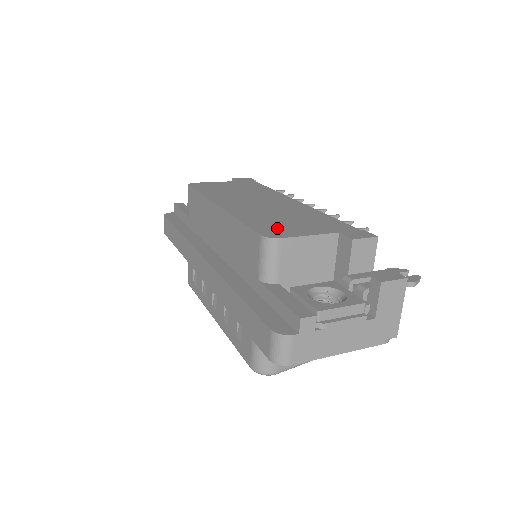
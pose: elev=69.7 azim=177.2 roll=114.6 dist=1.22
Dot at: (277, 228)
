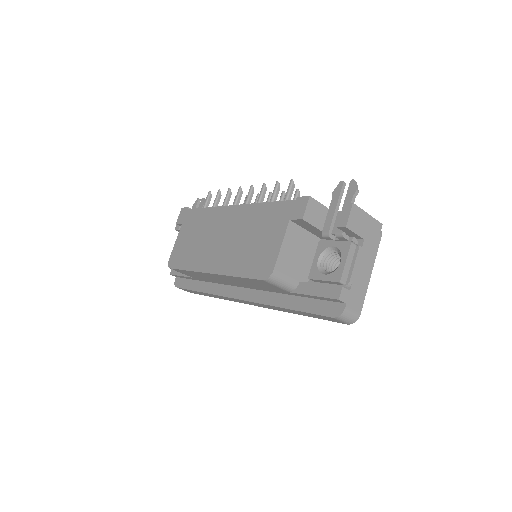
Dot at: (261, 260)
